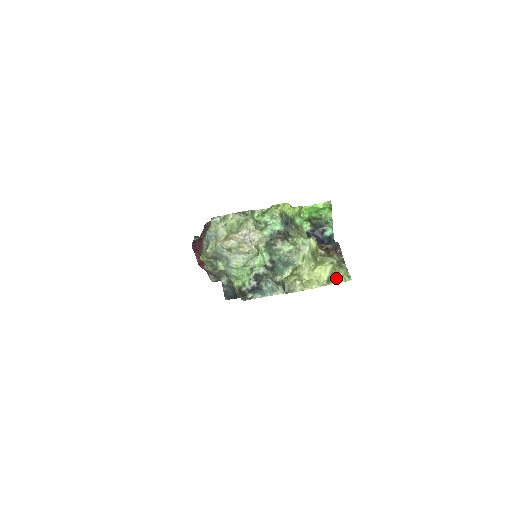
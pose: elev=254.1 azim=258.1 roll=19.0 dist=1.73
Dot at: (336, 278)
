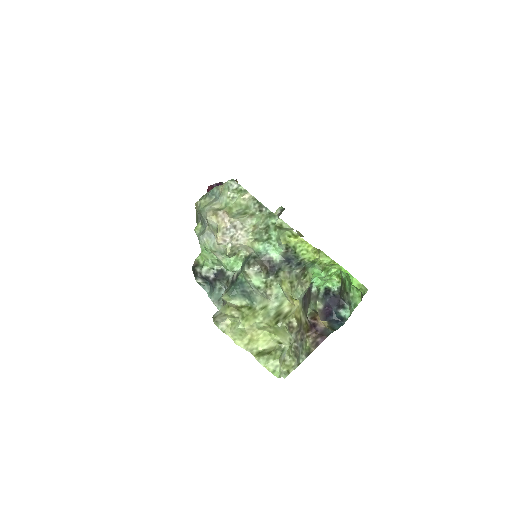
Dot at: (267, 360)
